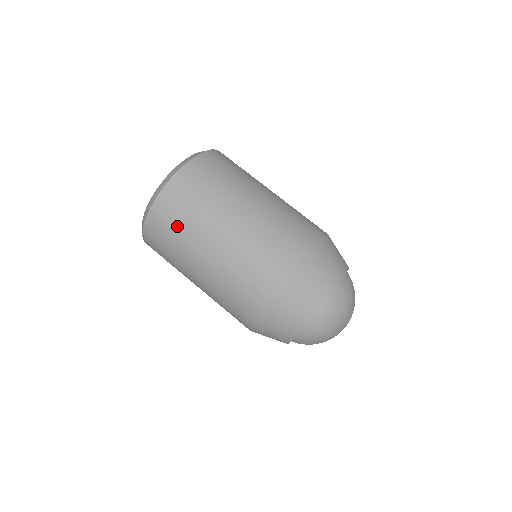
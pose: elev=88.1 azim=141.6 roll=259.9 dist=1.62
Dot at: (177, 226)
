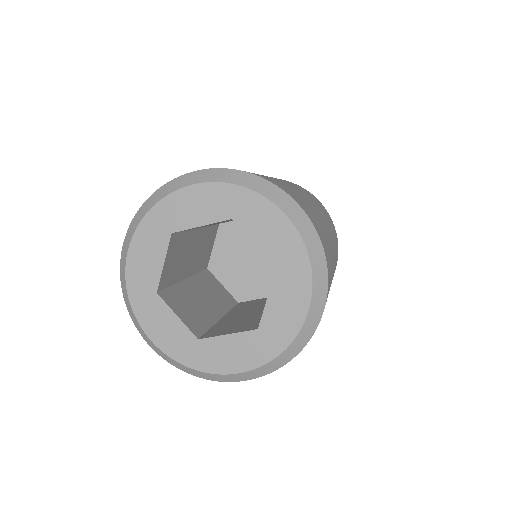
Dot at: occluded
